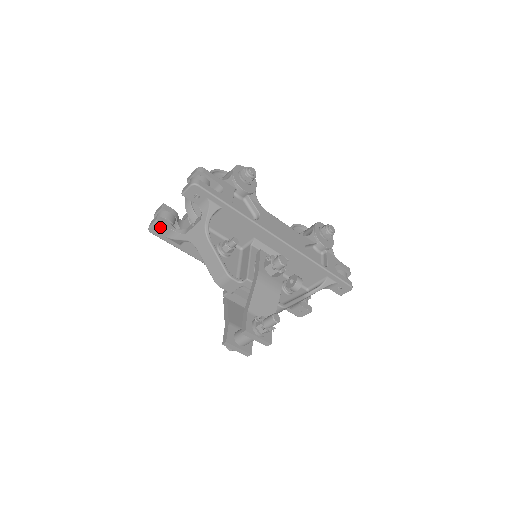
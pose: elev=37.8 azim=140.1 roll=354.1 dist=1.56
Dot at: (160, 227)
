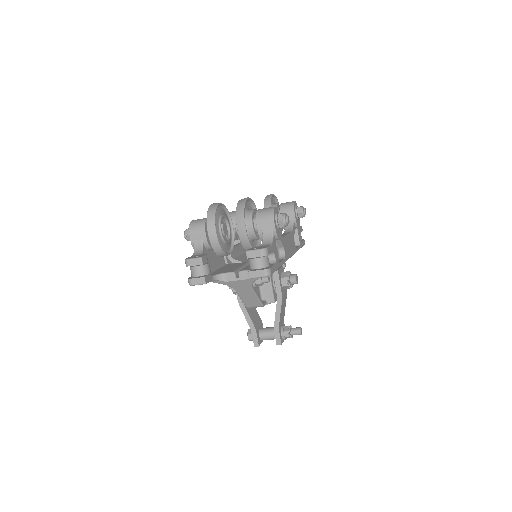
Dot at: occluded
